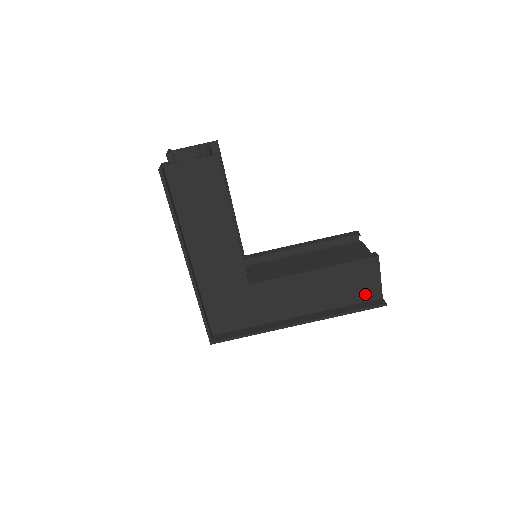
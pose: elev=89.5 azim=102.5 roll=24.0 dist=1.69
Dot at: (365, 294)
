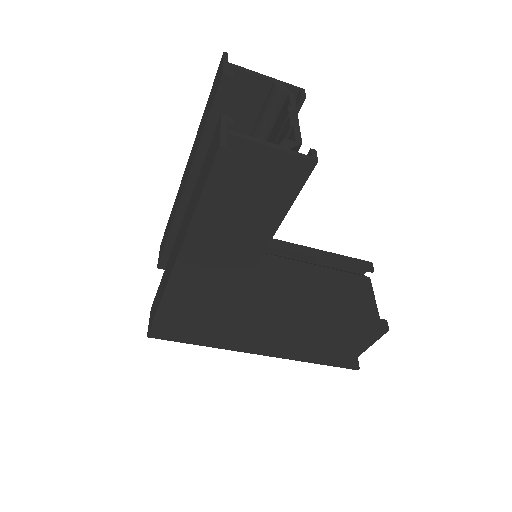
Dot at: (345, 349)
